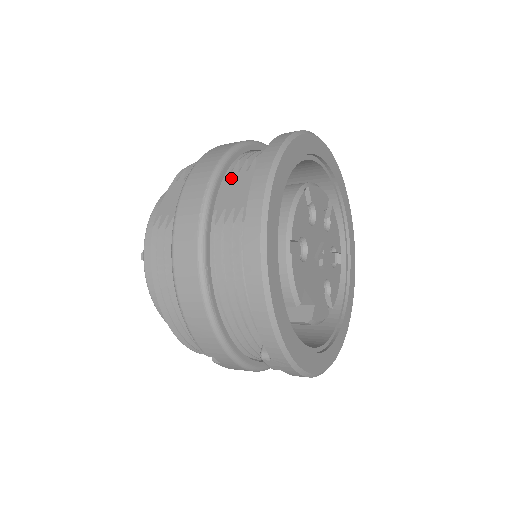
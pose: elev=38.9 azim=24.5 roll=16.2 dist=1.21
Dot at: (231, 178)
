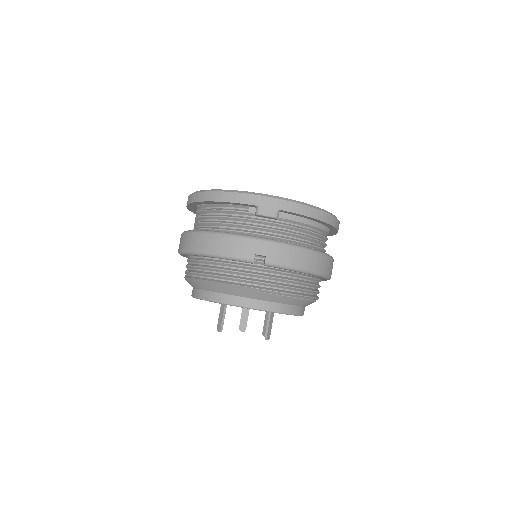
Dot at: occluded
